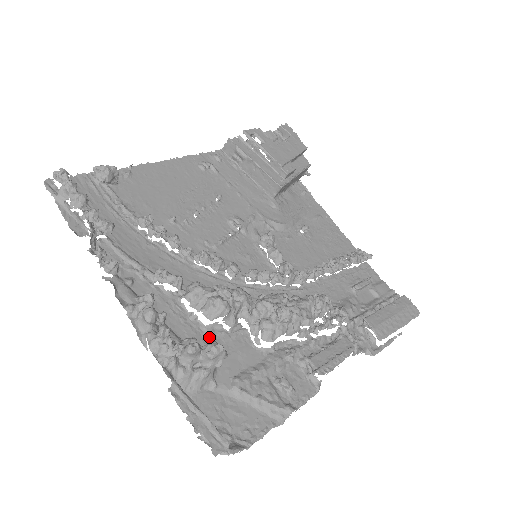
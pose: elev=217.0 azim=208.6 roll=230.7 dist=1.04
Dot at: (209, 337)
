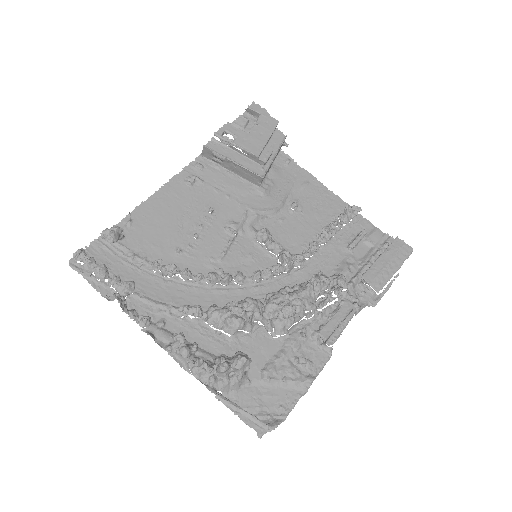
Dot at: (235, 344)
